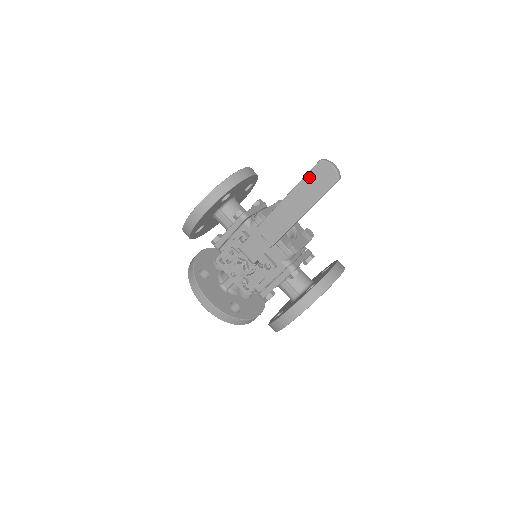
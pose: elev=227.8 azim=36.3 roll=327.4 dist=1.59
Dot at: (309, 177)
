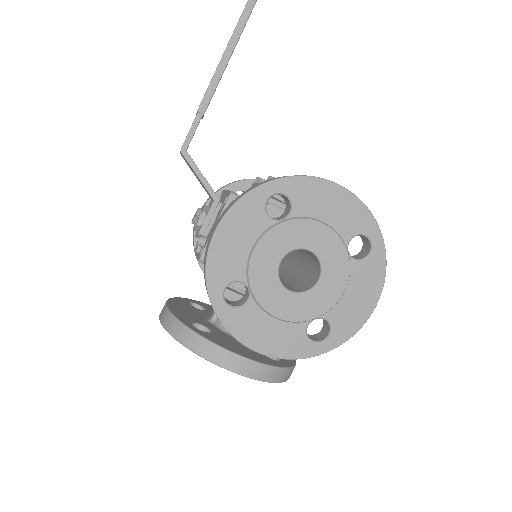
Dot at: occluded
